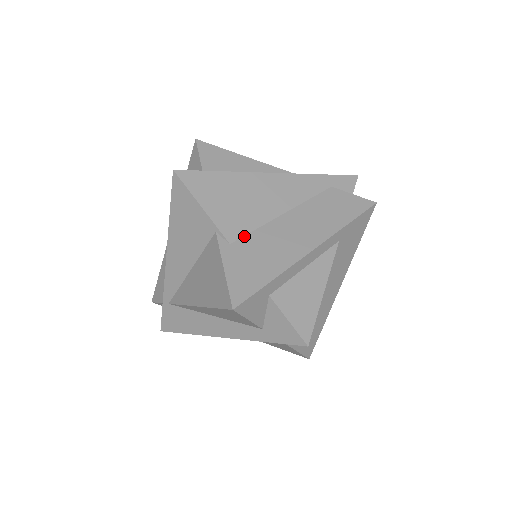
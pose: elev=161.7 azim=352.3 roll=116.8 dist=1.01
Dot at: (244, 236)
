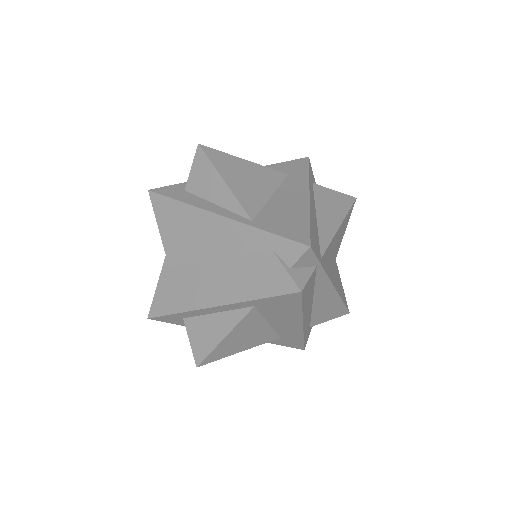
Dot at: (180, 265)
